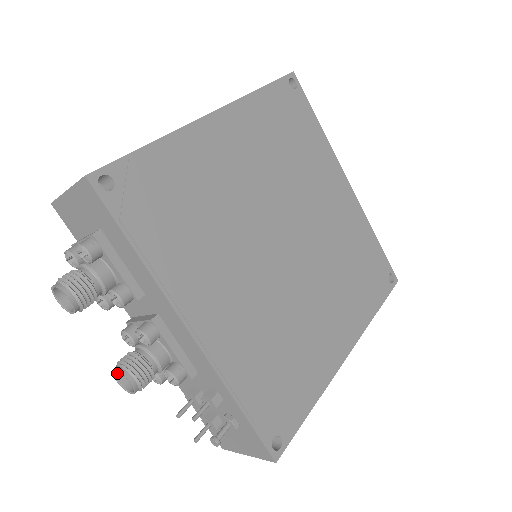
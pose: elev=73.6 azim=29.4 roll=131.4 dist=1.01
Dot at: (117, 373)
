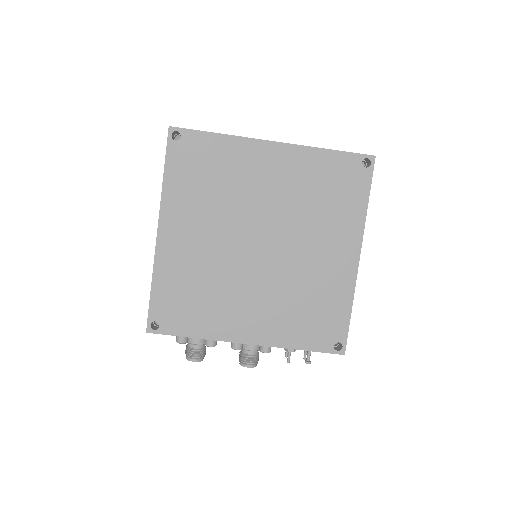
Dot at: occluded
